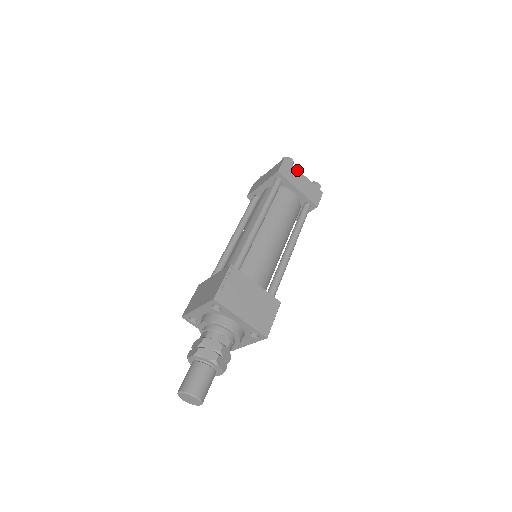
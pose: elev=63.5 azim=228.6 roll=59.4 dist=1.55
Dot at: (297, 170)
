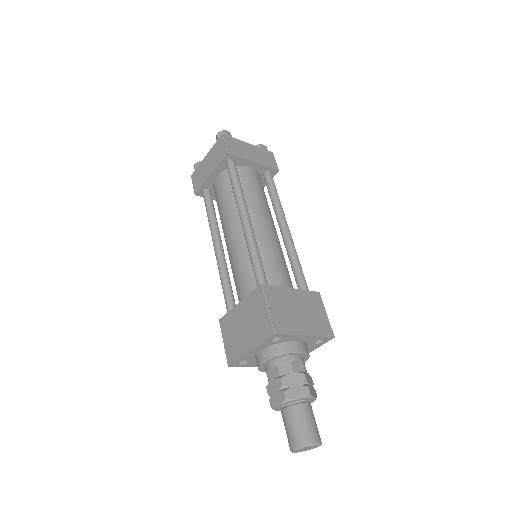
Dot at: (240, 141)
